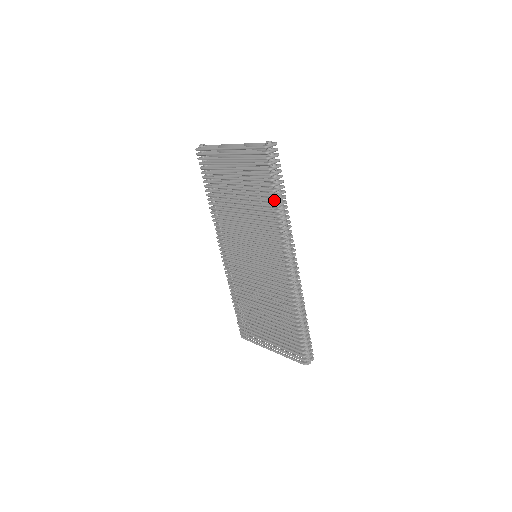
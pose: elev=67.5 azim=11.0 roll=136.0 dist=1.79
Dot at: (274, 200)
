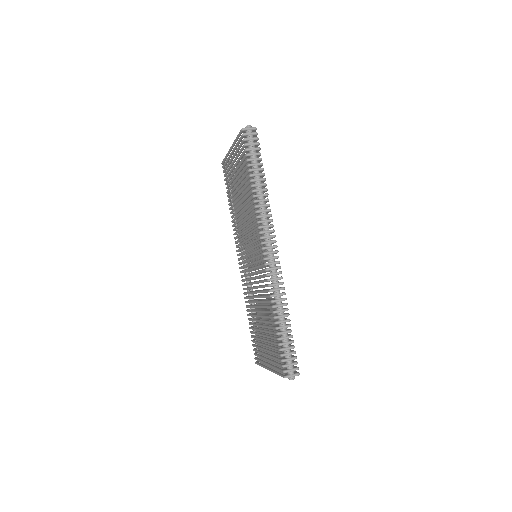
Dot at: (250, 180)
